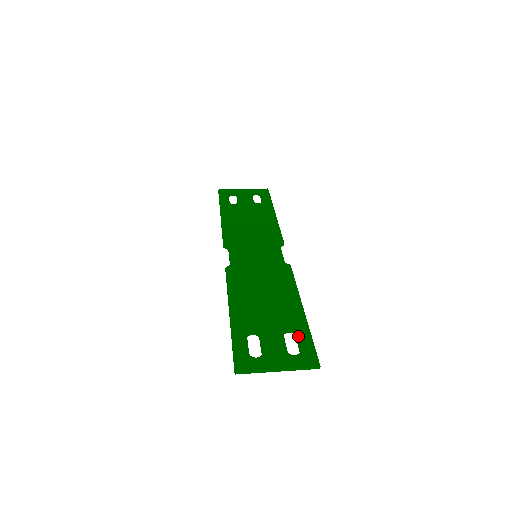
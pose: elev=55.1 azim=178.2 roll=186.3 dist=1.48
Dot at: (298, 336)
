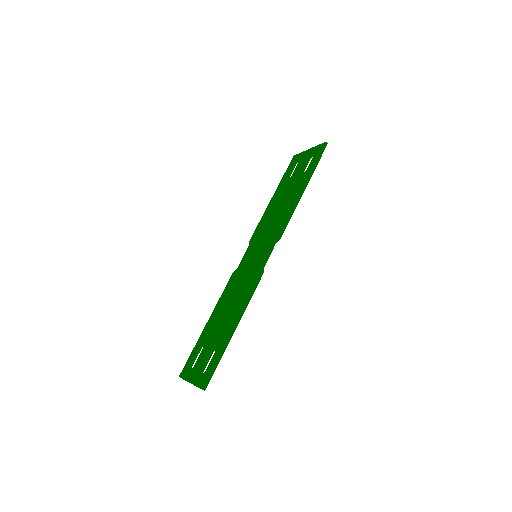
Dot at: (213, 356)
